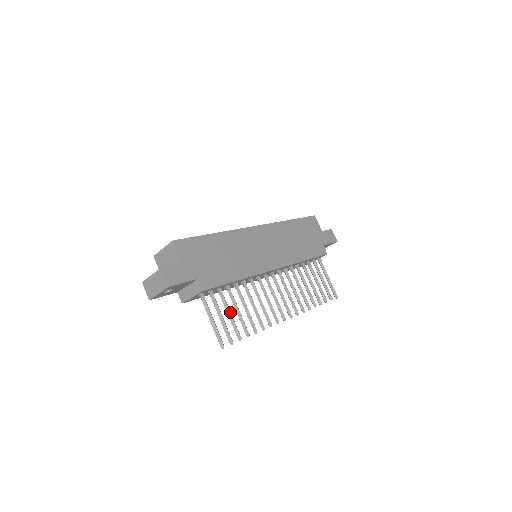
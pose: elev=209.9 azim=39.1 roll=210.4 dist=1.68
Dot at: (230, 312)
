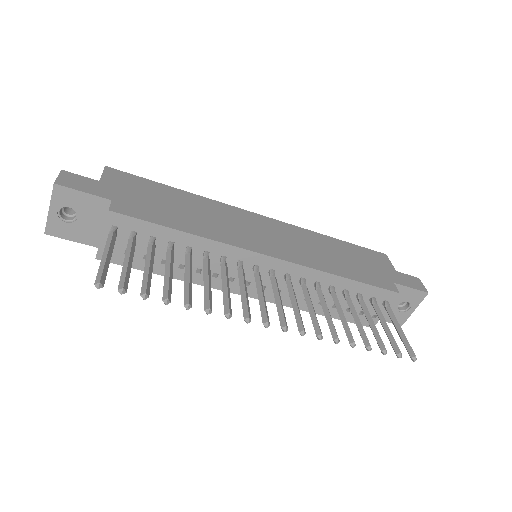
Dot at: (150, 261)
